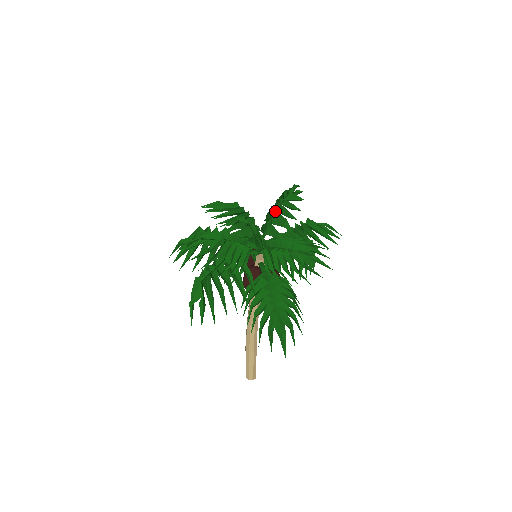
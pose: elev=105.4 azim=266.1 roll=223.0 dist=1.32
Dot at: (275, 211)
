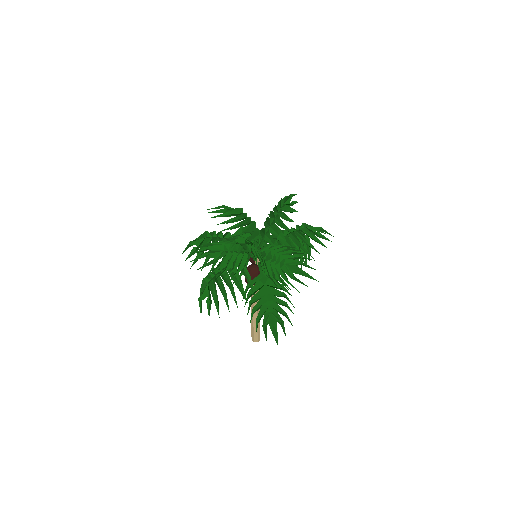
Dot at: (273, 219)
